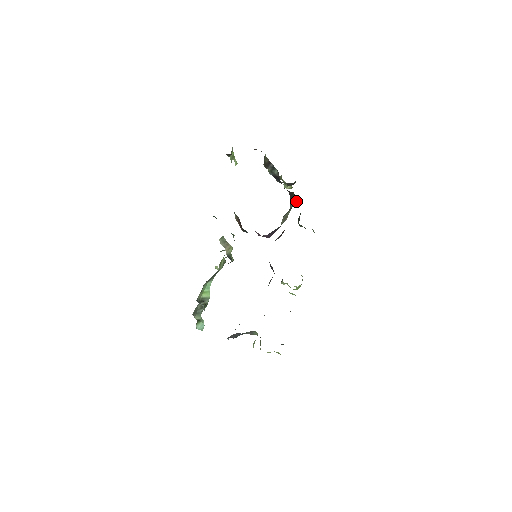
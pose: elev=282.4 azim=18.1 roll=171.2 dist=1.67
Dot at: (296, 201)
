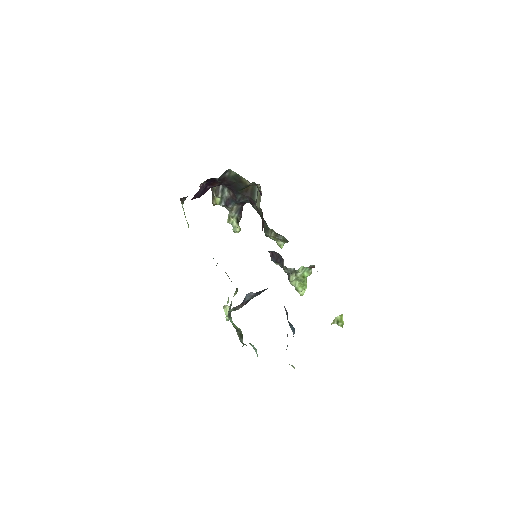
Dot at: occluded
